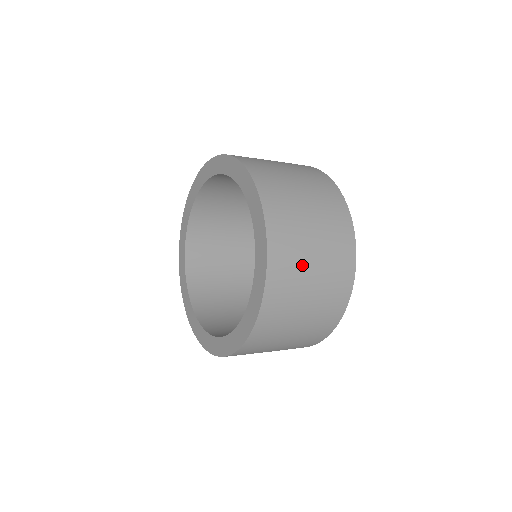
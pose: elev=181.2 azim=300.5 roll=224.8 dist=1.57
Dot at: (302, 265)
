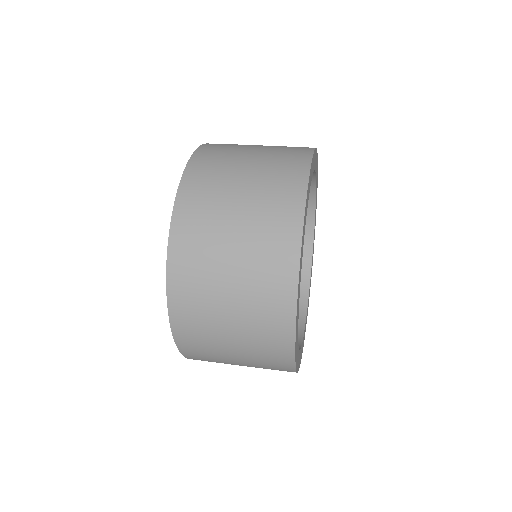
Dot at: (214, 329)
